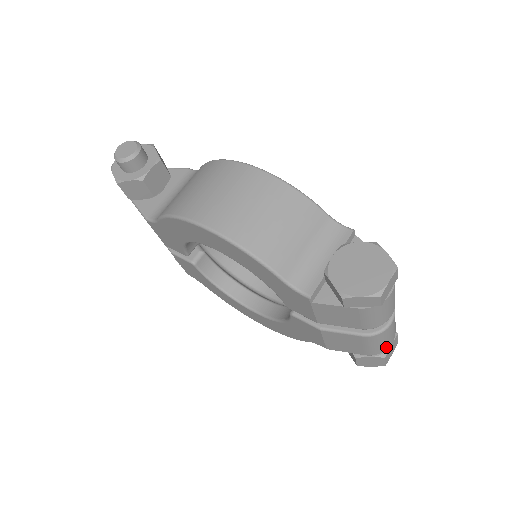
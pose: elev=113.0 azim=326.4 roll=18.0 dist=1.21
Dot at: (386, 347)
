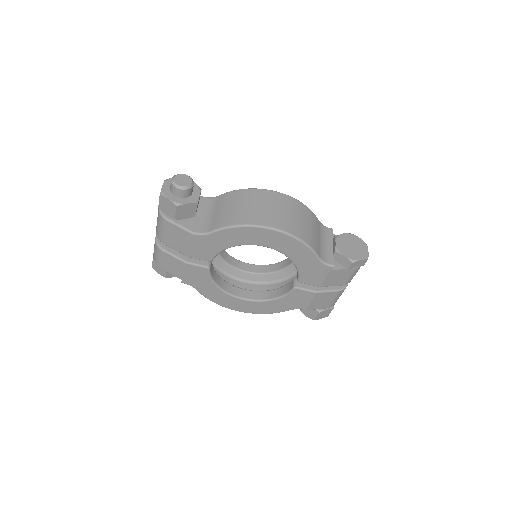
Dot at: occluded
